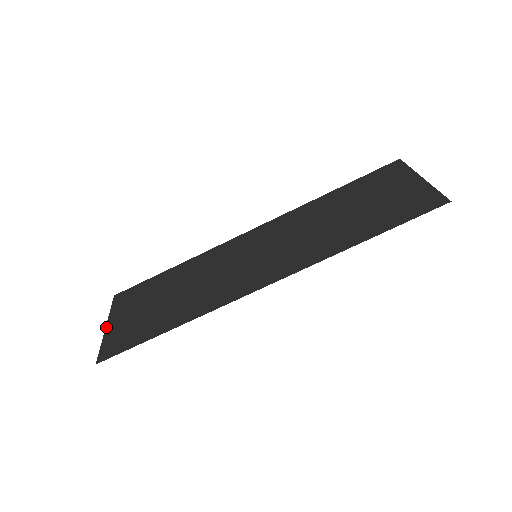
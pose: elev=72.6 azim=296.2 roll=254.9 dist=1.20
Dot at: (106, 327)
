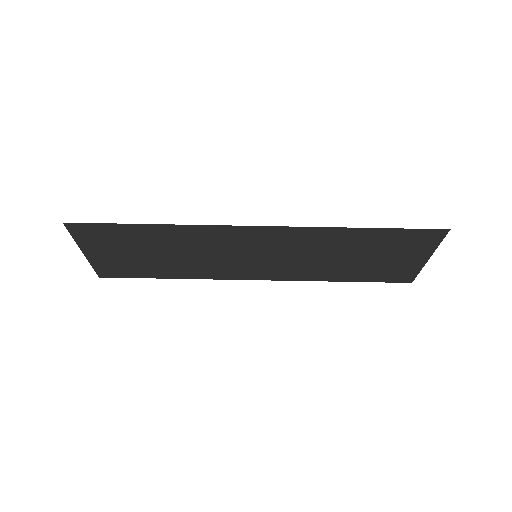
Dot at: (83, 251)
